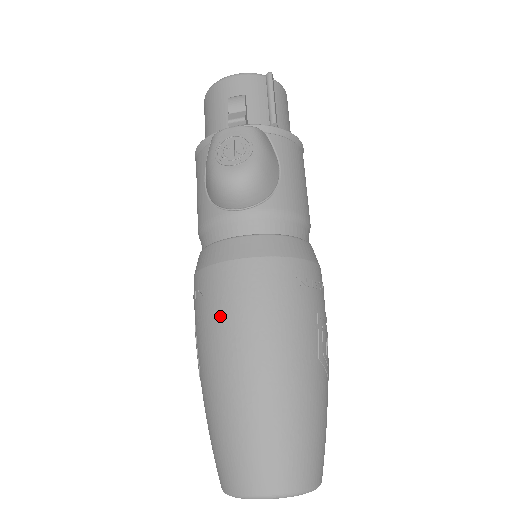
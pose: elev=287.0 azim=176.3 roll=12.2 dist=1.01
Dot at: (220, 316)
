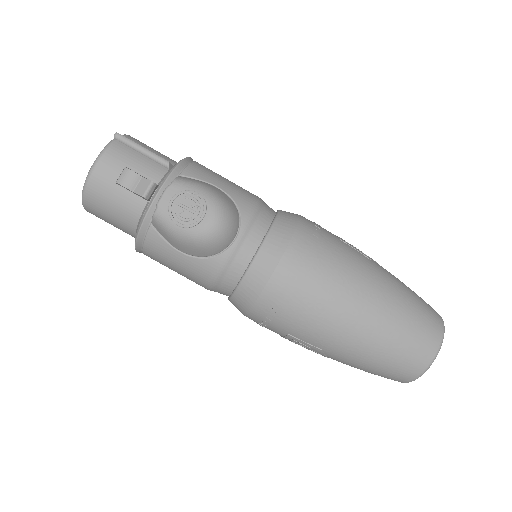
Dot at: (309, 307)
